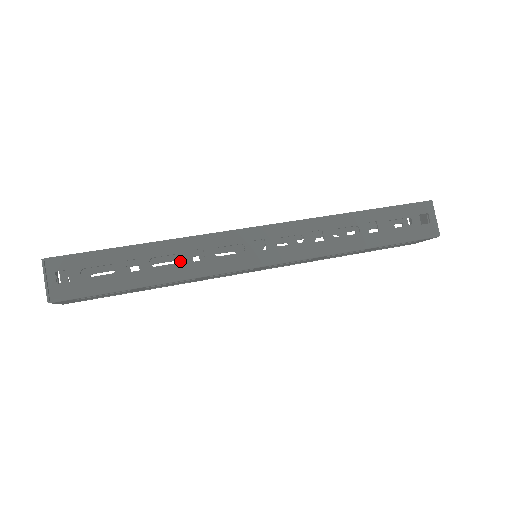
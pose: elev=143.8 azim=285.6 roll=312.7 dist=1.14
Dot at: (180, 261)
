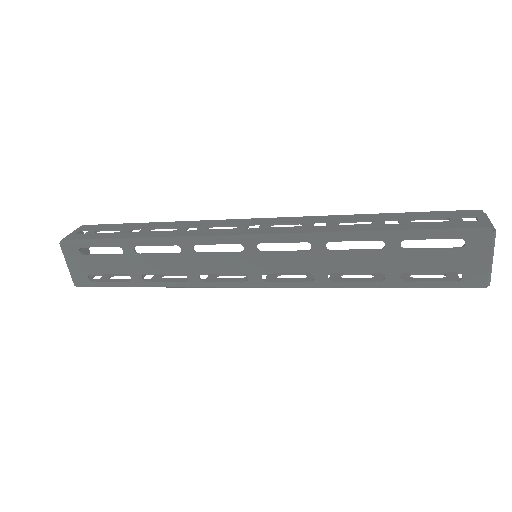
Dot at: occluded
